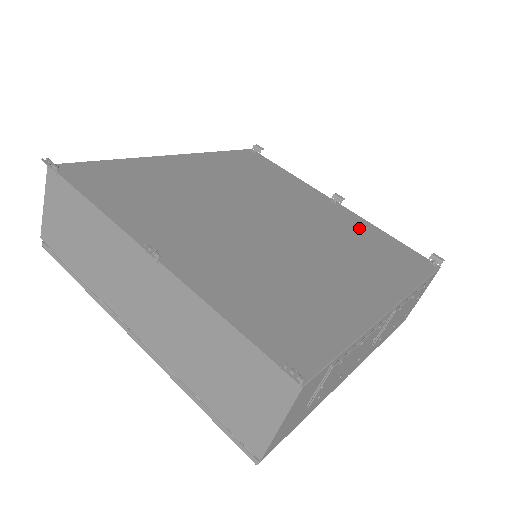
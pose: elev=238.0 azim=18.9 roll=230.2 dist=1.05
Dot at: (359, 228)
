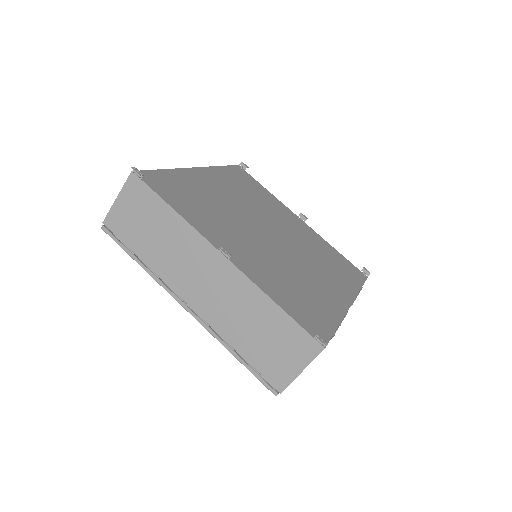
Dot at: (320, 243)
